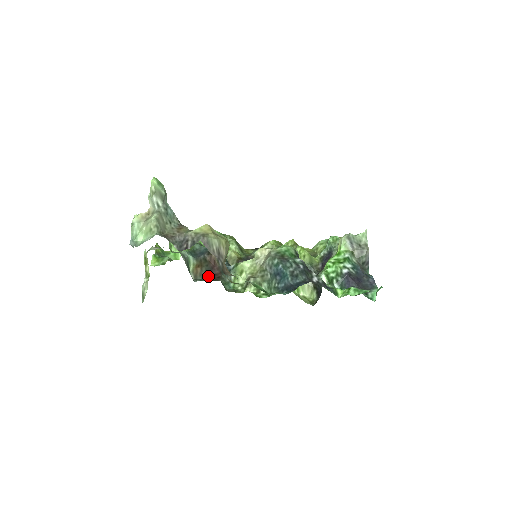
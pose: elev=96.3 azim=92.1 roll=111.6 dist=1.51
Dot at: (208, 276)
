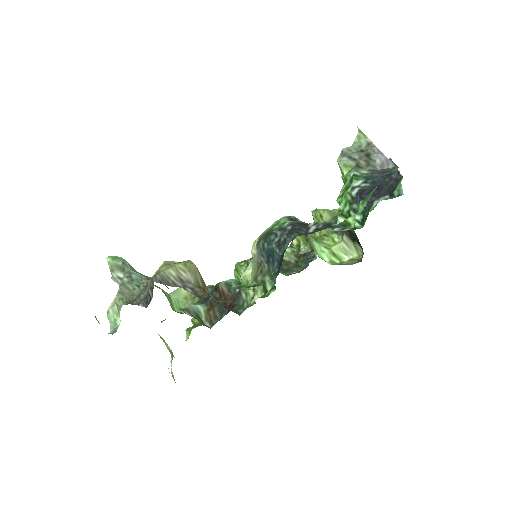
Dot at: (223, 313)
